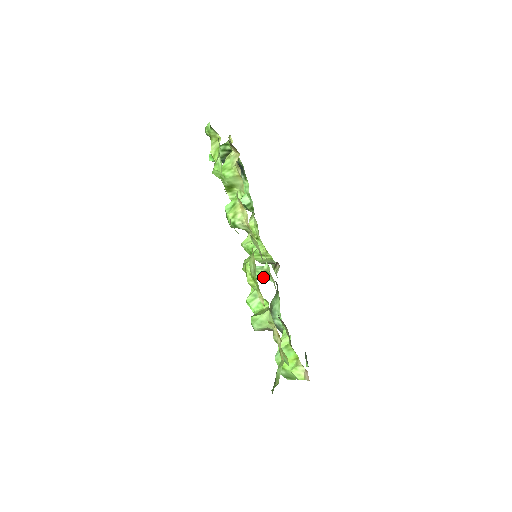
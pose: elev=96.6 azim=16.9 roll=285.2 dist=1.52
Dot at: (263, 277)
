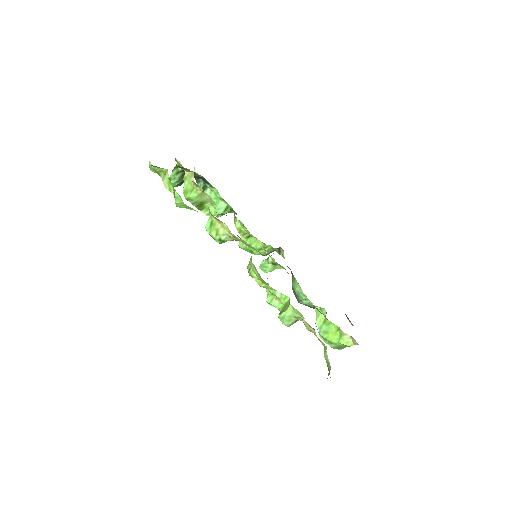
Dot at: (273, 269)
